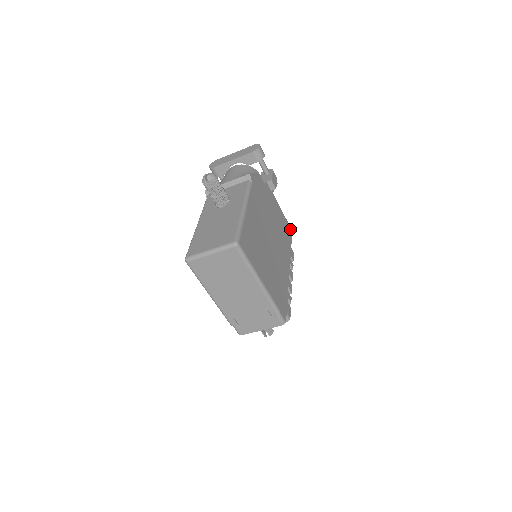
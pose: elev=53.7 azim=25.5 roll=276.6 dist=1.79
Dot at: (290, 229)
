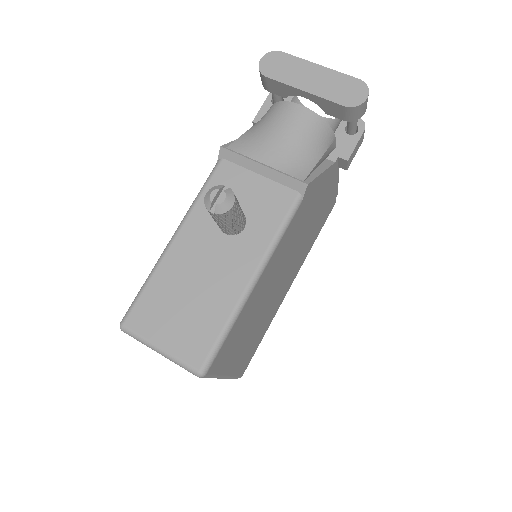
Dot at: (335, 199)
